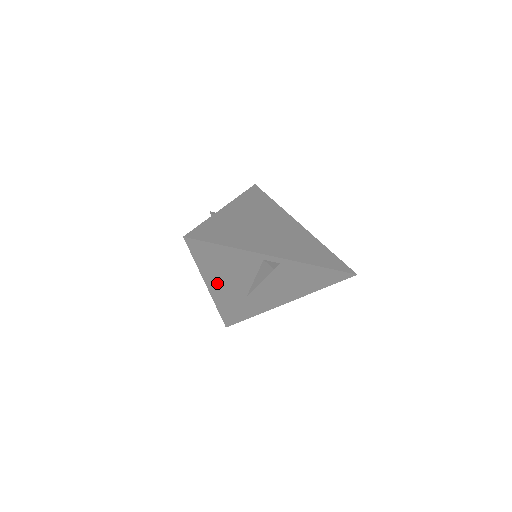
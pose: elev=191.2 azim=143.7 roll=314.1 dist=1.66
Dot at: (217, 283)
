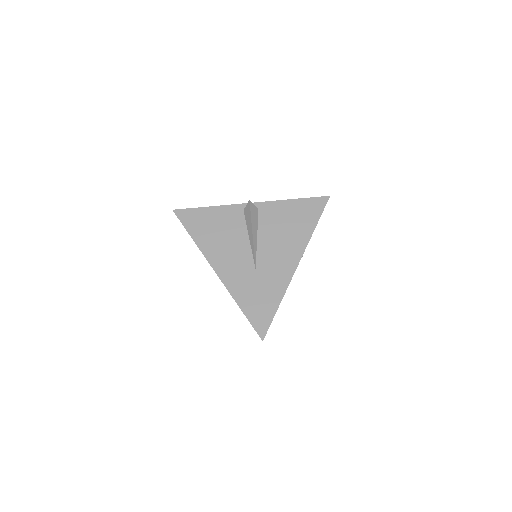
Dot at: (220, 260)
